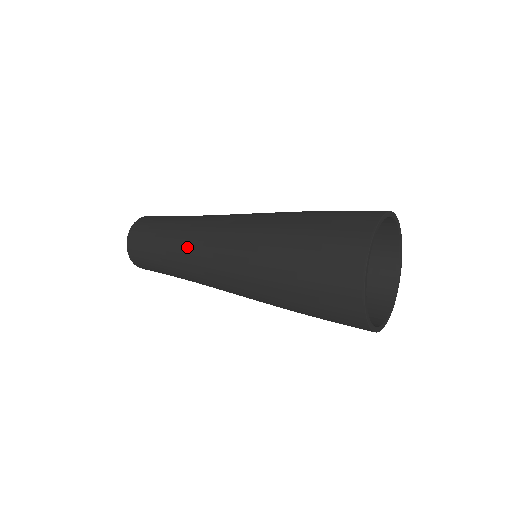
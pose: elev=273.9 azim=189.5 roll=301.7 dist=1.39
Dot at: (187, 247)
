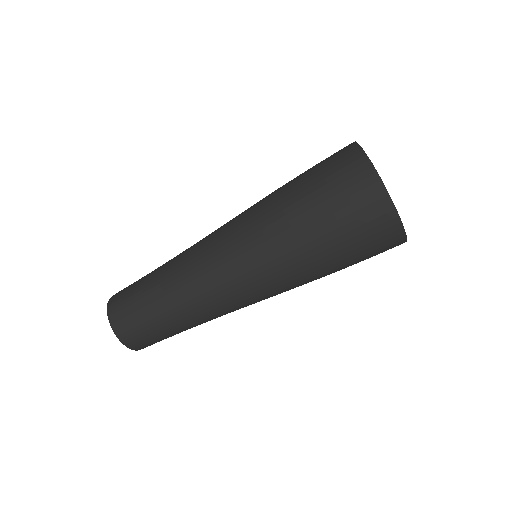
Dot at: (185, 266)
